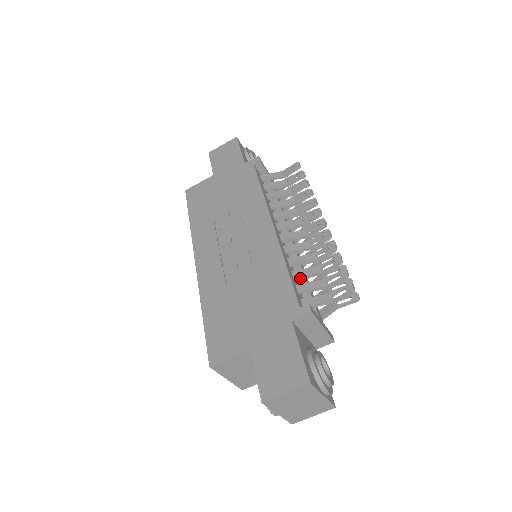
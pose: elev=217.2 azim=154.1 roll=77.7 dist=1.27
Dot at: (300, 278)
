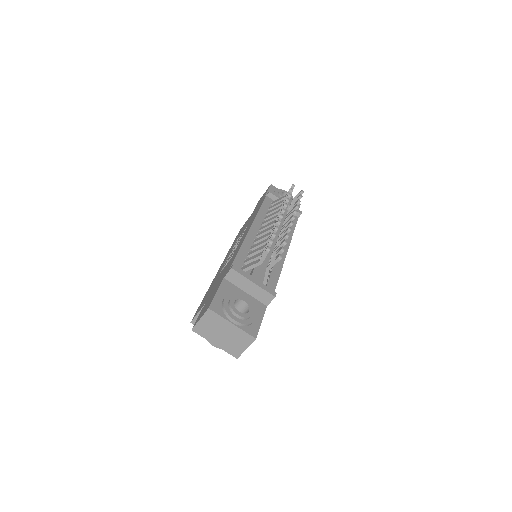
Dot at: (253, 255)
